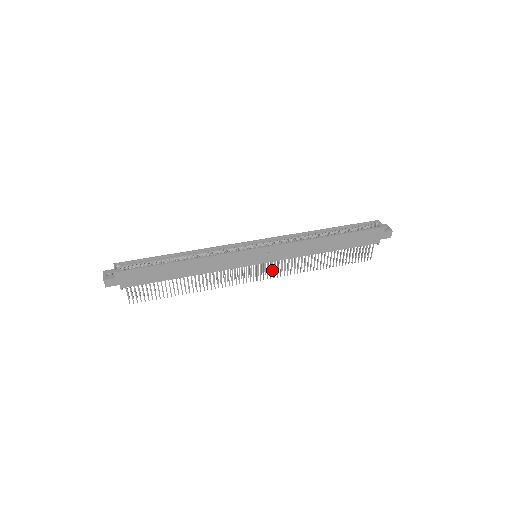
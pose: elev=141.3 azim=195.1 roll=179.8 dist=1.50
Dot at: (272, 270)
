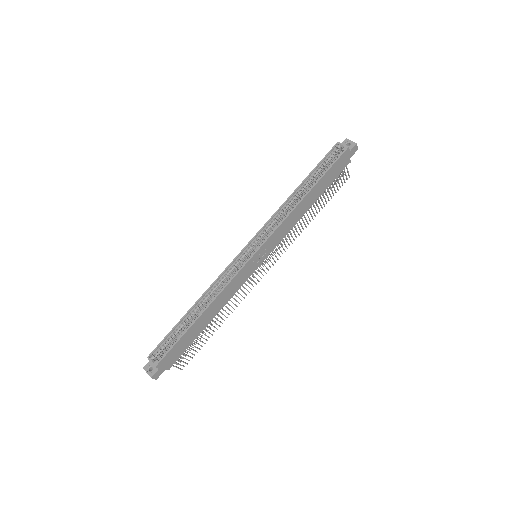
Dot at: (274, 251)
